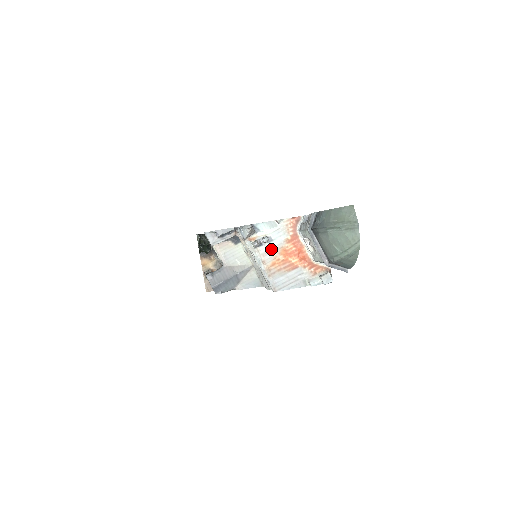
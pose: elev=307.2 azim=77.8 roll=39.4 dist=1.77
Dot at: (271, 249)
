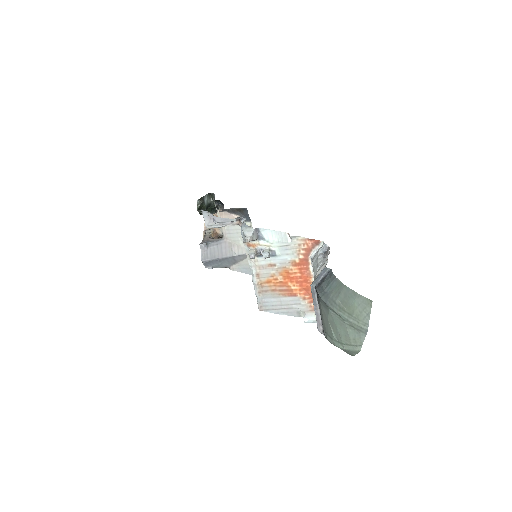
Dot at: (271, 264)
